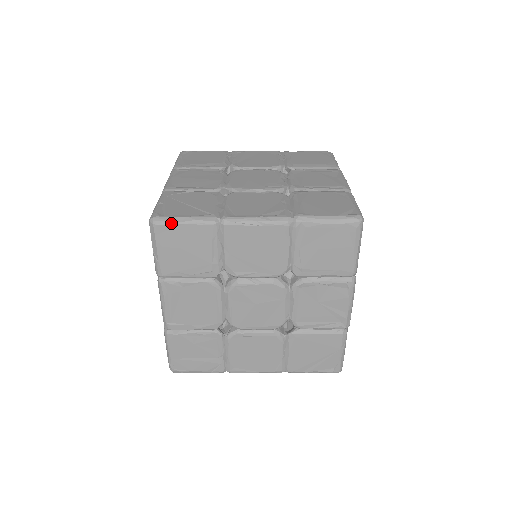
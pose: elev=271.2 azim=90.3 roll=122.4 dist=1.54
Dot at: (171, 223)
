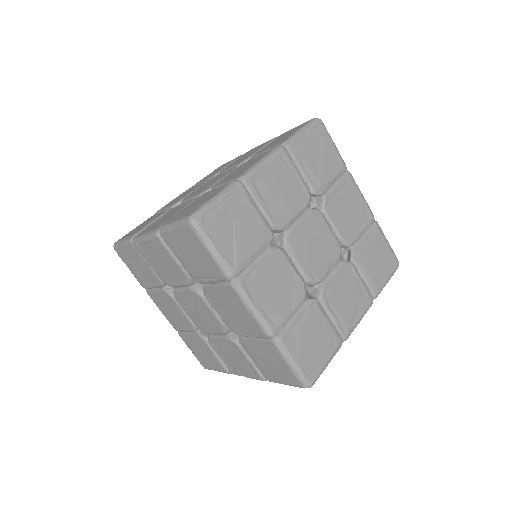
Dot at: (201, 240)
